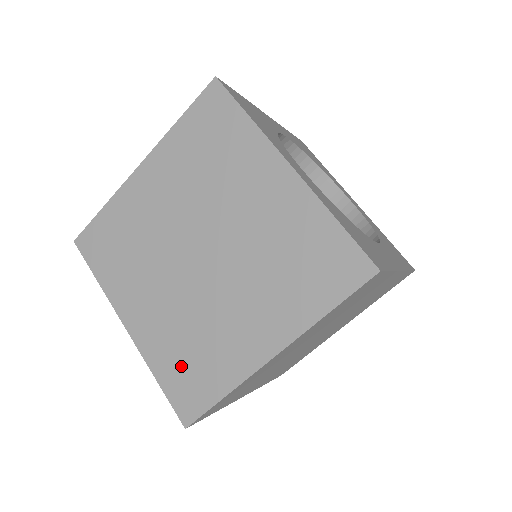
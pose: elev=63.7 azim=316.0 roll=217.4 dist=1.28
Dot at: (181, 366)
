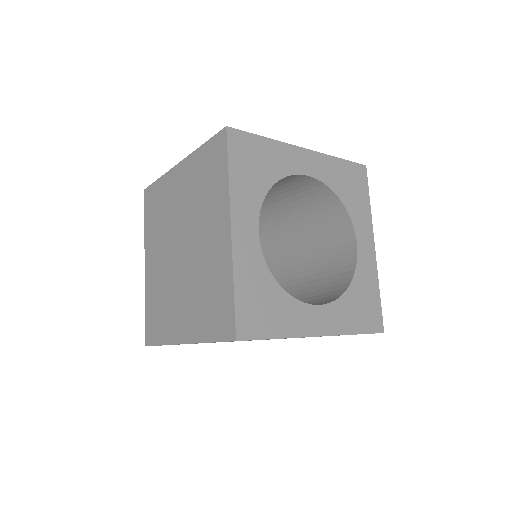
Dot at: (154, 310)
